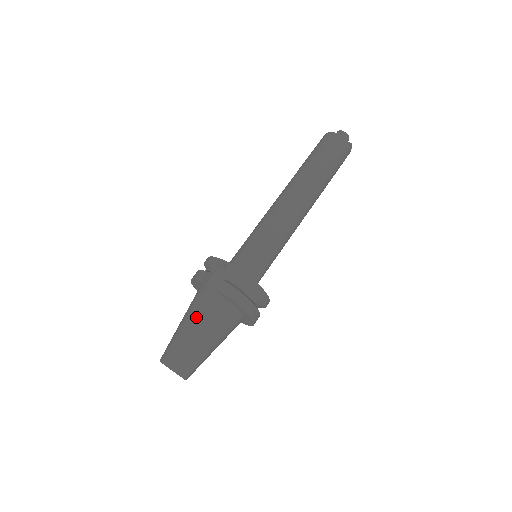
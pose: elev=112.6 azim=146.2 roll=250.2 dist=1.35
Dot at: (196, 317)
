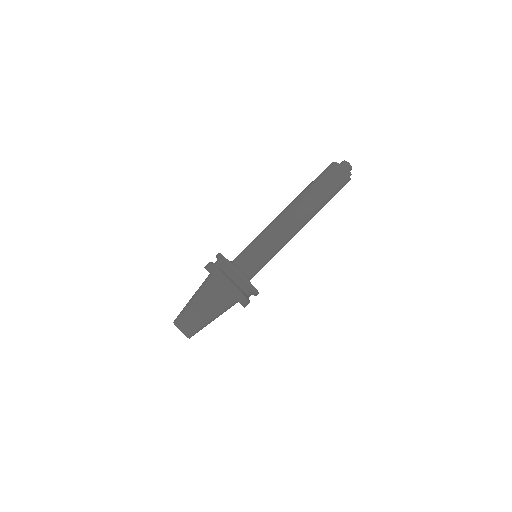
Dot at: (199, 294)
